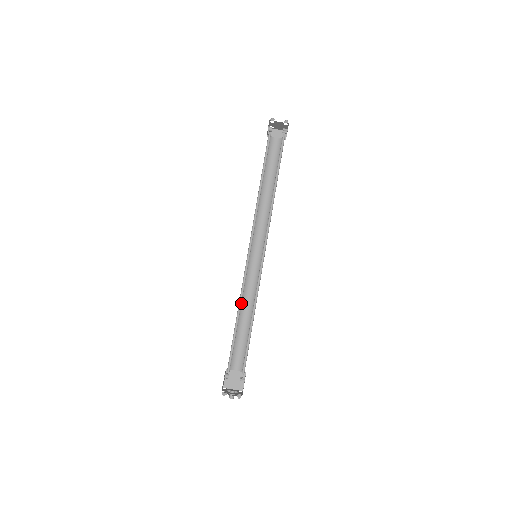
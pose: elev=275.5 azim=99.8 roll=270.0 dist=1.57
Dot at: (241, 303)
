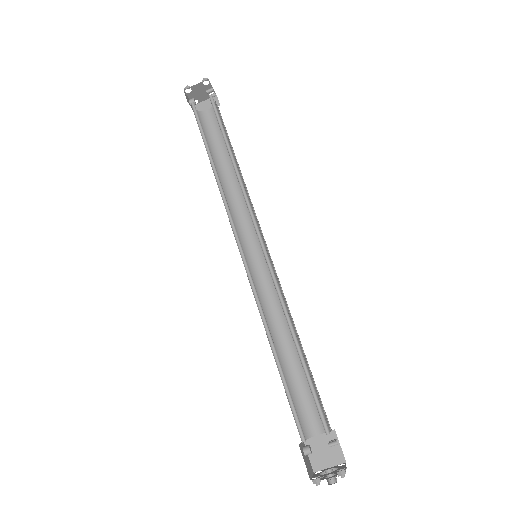
Dot at: (271, 331)
